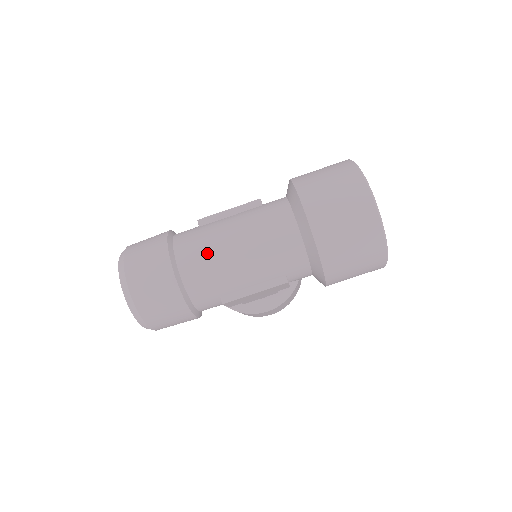
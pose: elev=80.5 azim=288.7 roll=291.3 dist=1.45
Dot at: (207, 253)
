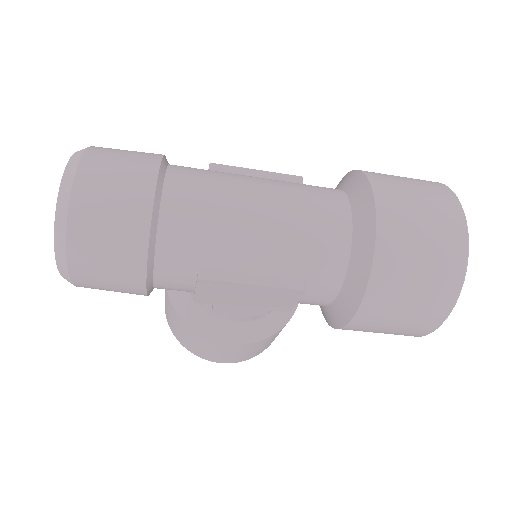
Dot at: (214, 194)
